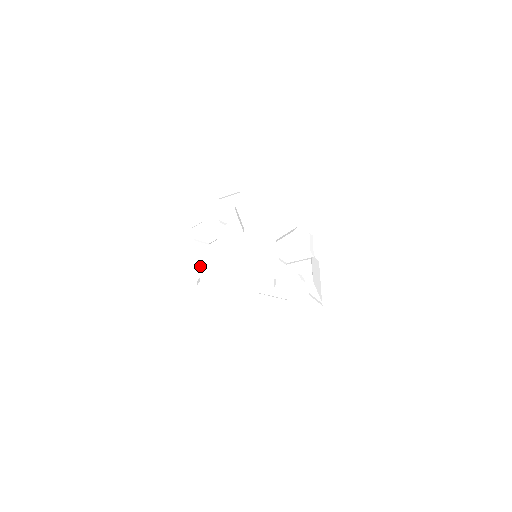
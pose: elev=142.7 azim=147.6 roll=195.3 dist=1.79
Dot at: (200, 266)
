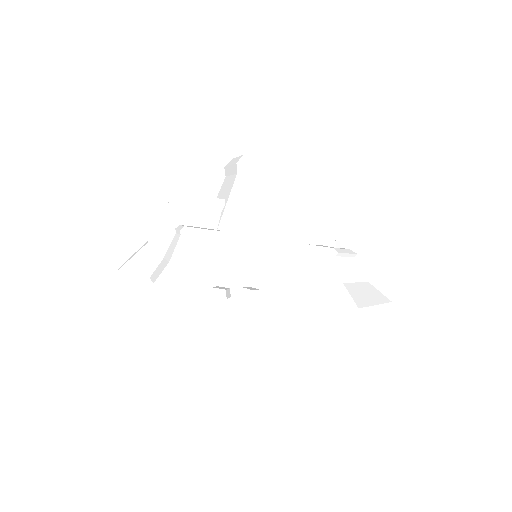
Dot at: (227, 282)
